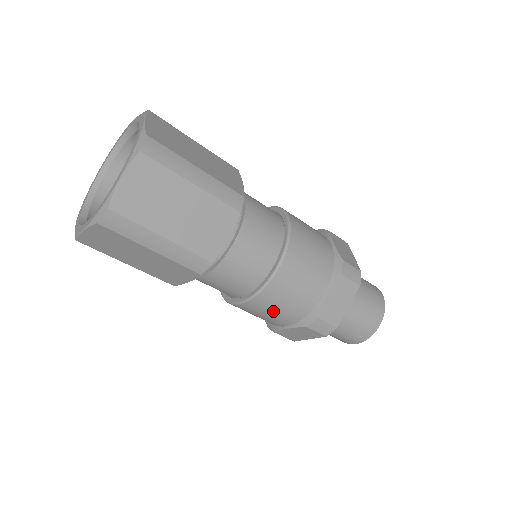
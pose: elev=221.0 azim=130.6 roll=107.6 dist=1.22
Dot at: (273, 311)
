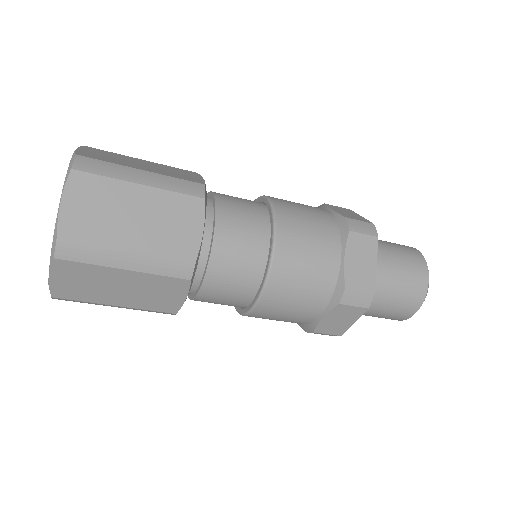
Dot at: (294, 300)
